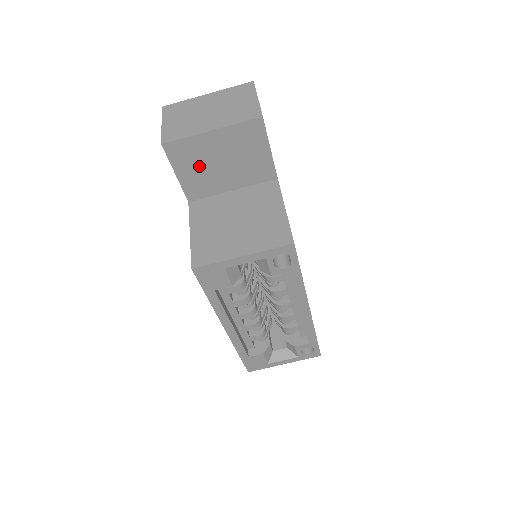
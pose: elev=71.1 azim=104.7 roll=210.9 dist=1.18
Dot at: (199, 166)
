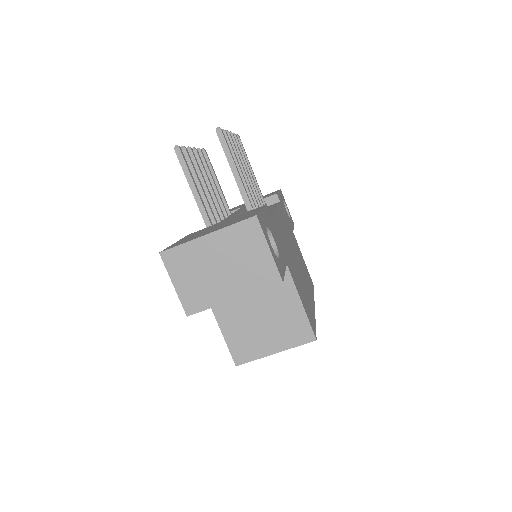
Dot at: occluded
